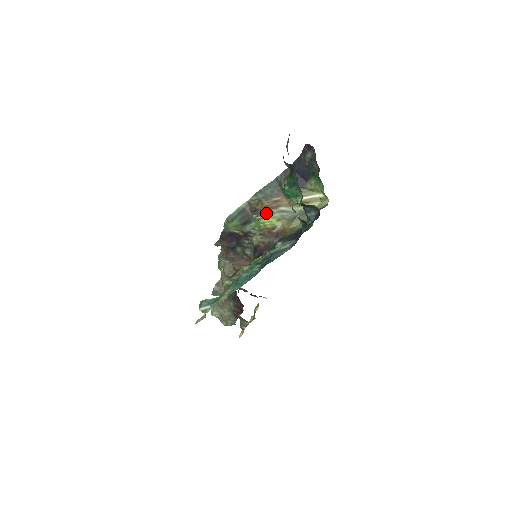
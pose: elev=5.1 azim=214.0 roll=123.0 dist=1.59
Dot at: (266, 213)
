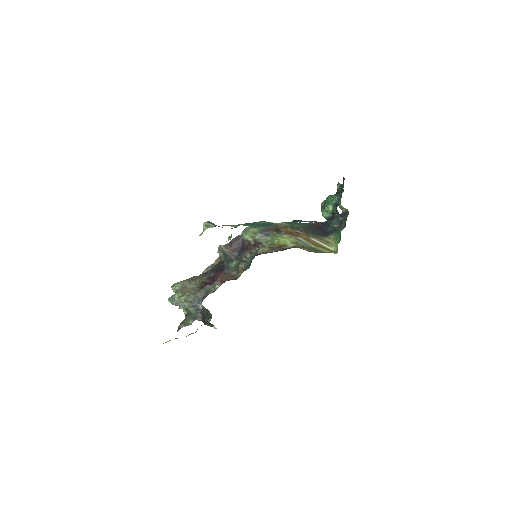
Dot at: (286, 235)
